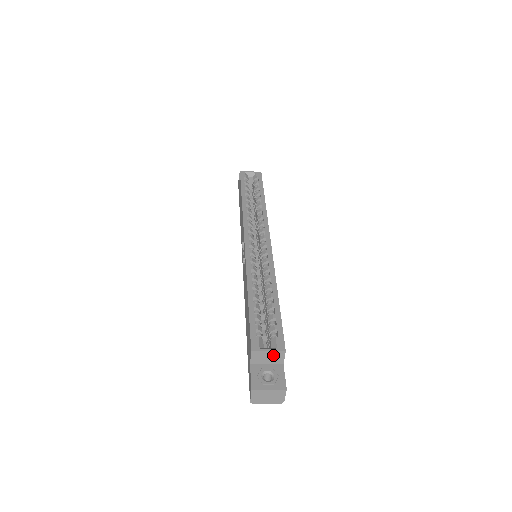
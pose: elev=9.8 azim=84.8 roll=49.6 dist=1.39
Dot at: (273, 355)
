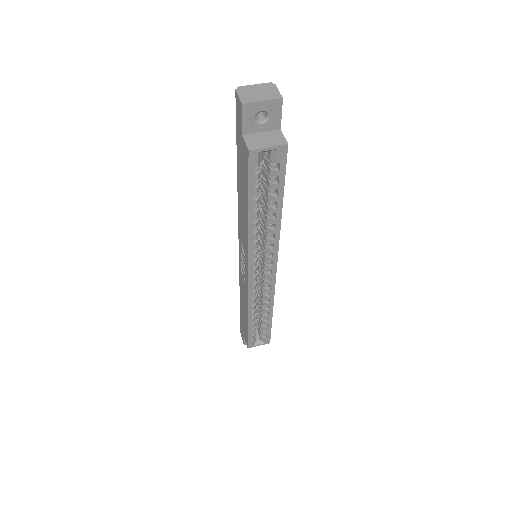
Dot at: (261, 341)
